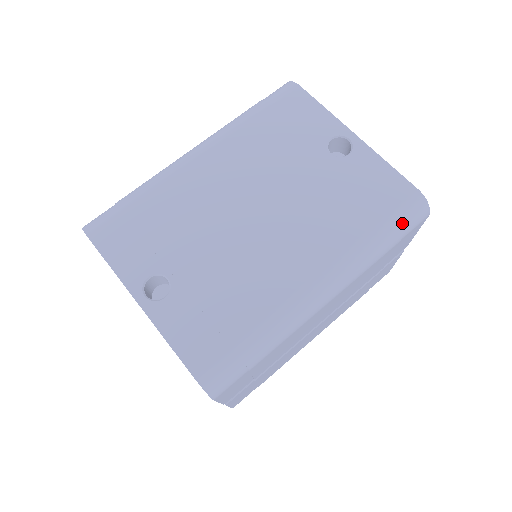
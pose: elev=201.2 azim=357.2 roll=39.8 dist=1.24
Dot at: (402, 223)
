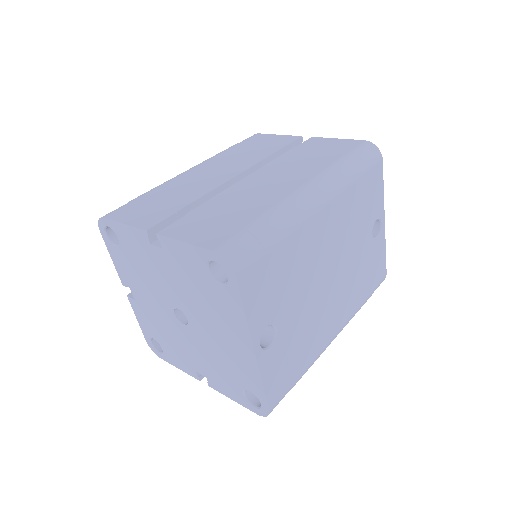
Dot at: occluded
